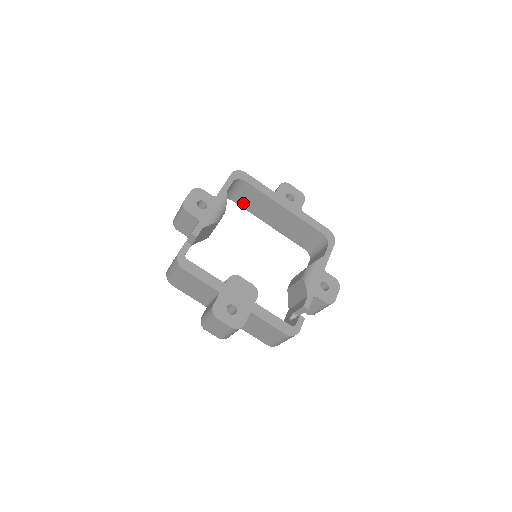
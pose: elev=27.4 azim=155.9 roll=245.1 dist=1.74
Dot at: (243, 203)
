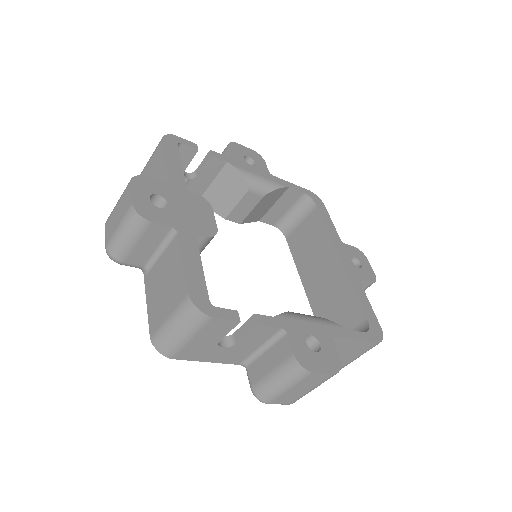
Dot at: (295, 244)
